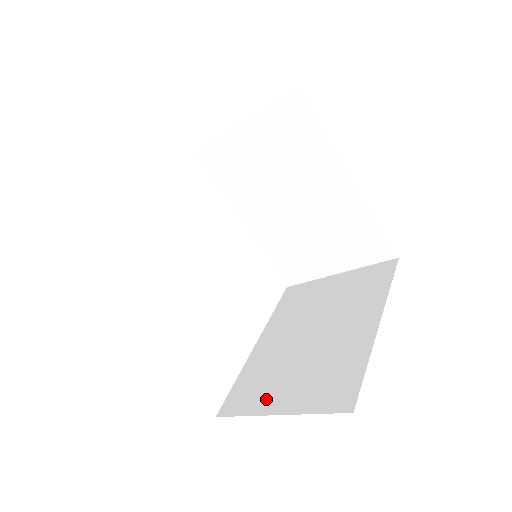
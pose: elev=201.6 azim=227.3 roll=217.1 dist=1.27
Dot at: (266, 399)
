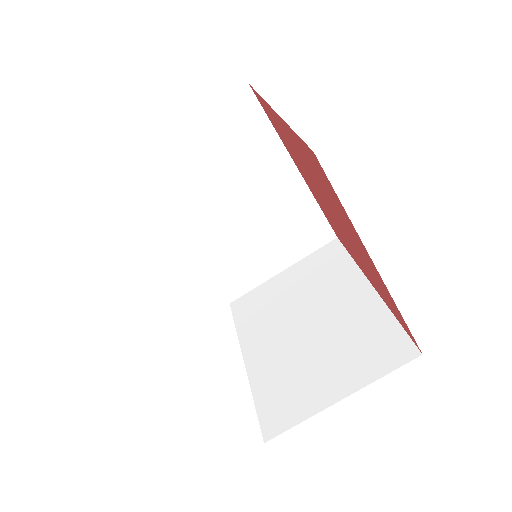
Dot at: (314, 395)
